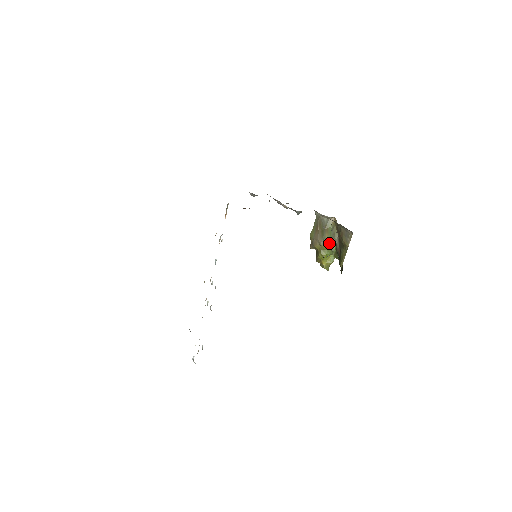
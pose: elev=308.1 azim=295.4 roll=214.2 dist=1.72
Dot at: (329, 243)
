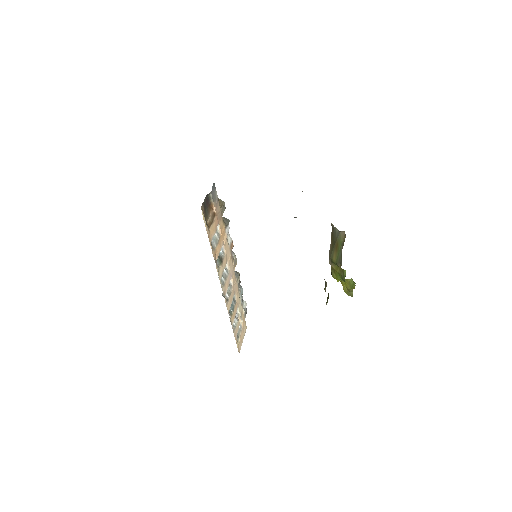
Dot at: (338, 265)
